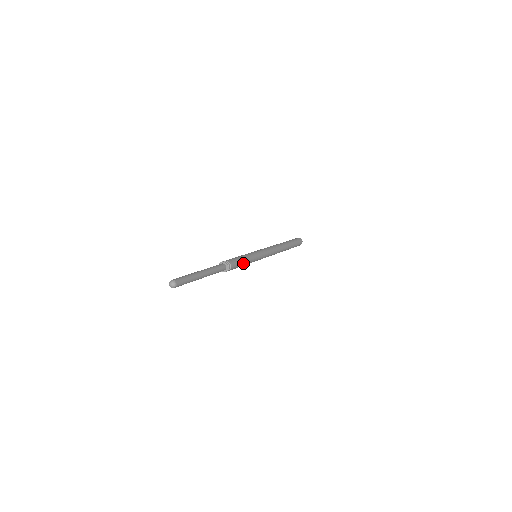
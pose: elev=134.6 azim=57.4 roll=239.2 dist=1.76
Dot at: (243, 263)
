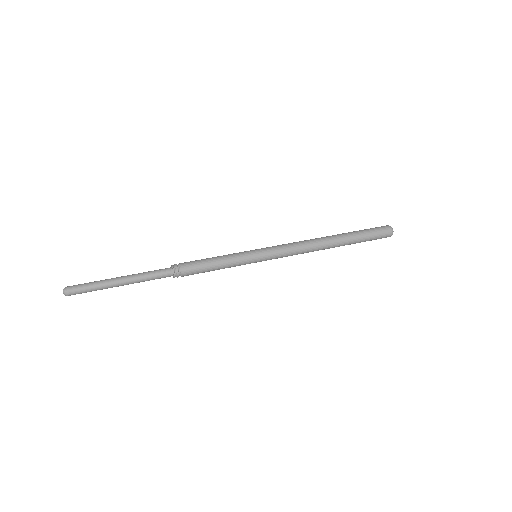
Dot at: (213, 270)
